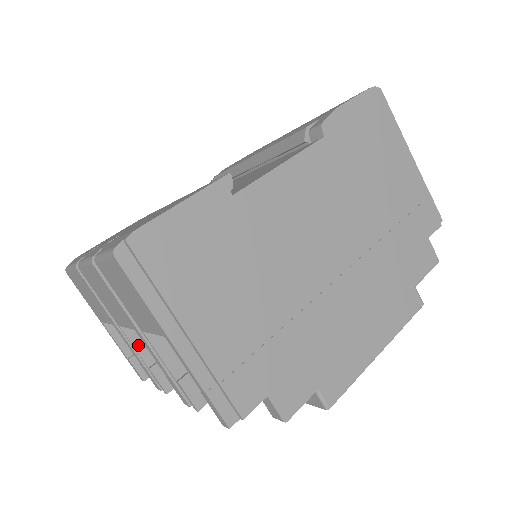
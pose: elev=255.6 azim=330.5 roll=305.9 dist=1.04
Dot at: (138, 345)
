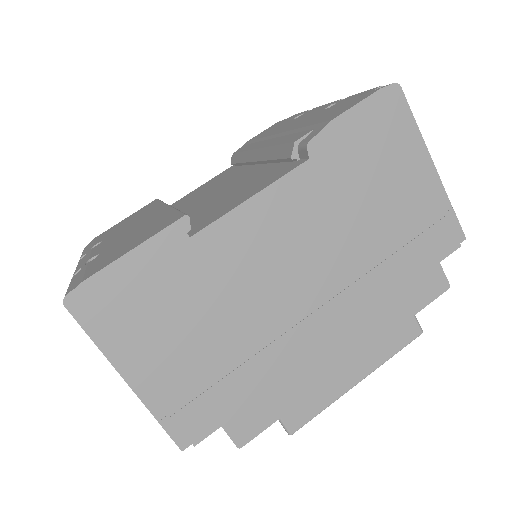
Dot at: occluded
